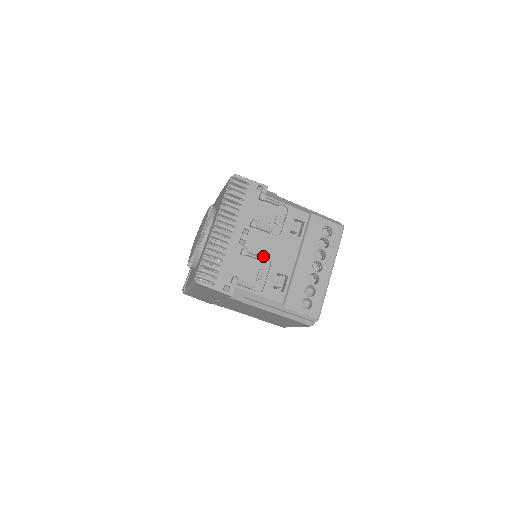
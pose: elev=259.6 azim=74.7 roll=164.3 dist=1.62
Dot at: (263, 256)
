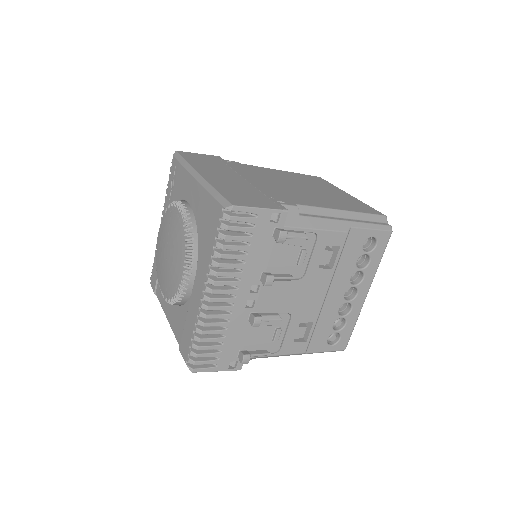
Dot at: (280, 311)
